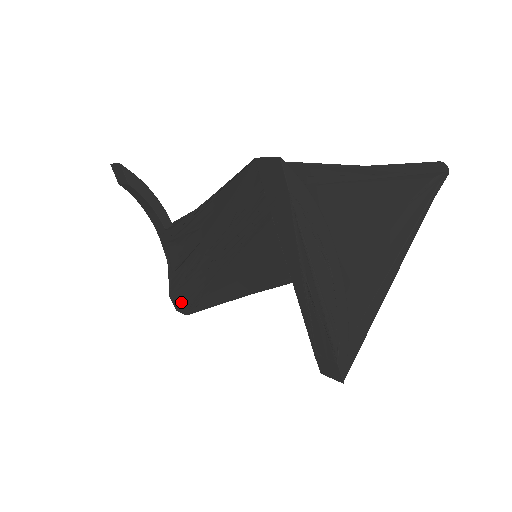
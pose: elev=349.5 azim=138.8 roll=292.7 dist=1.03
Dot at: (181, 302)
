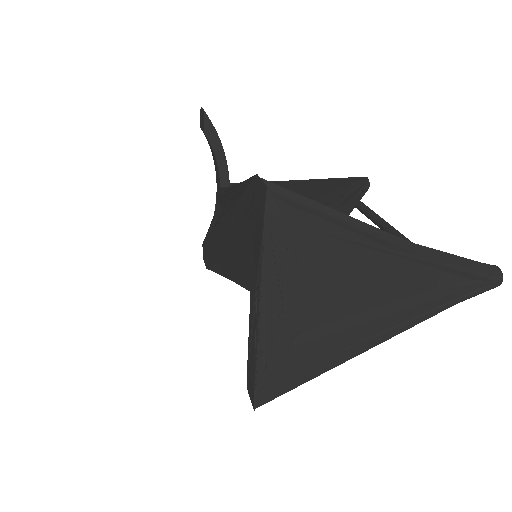
Dot at: (206, 255)
